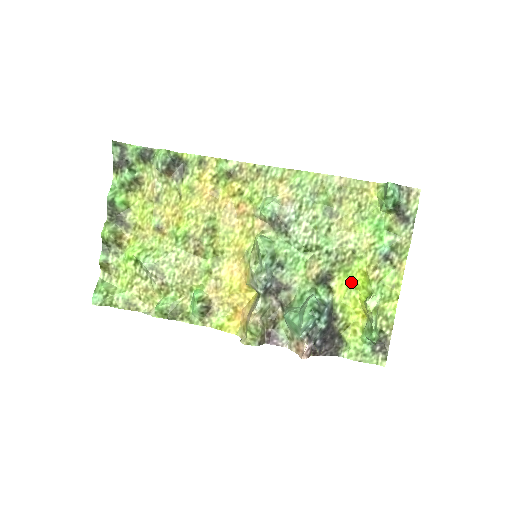
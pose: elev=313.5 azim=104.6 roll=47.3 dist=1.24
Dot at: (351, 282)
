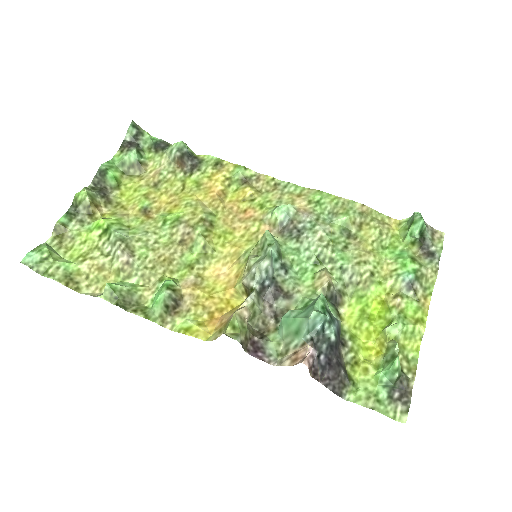
Dot at: (364, 311)
